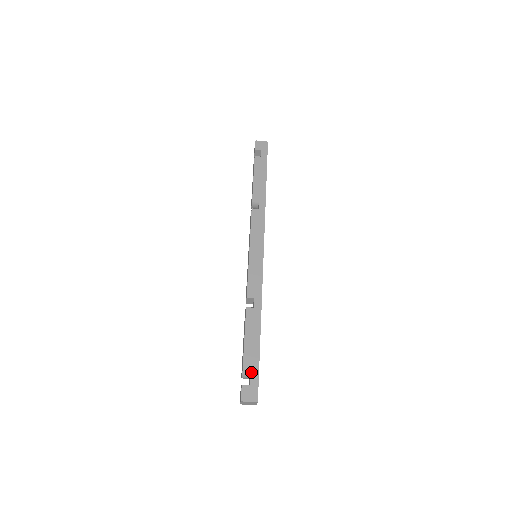
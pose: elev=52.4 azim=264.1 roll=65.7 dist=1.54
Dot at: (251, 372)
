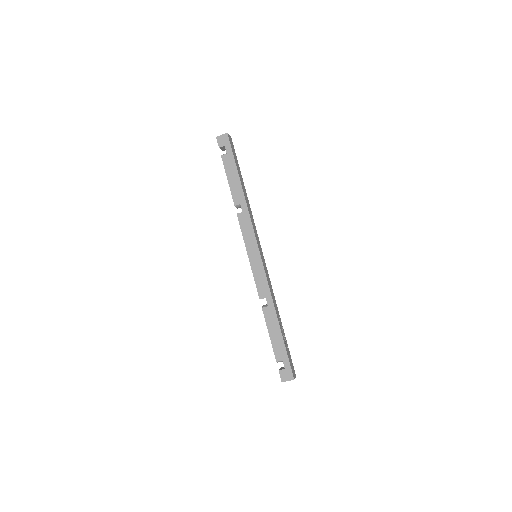
Dot at: (282, 359)
